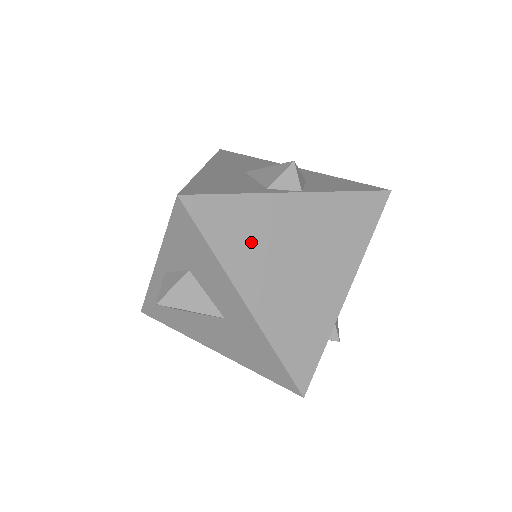
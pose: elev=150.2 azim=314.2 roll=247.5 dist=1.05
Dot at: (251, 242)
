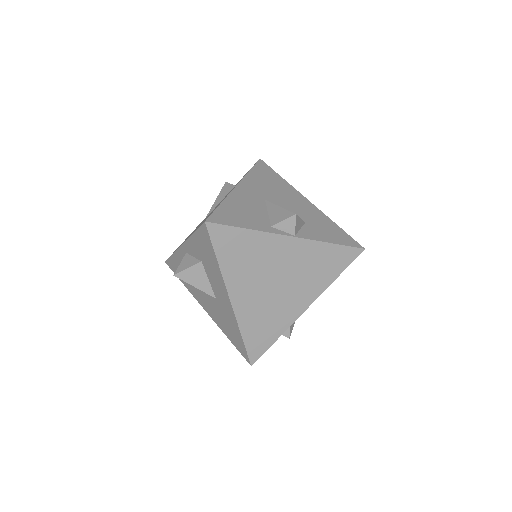
Dot at: (246, 262)
